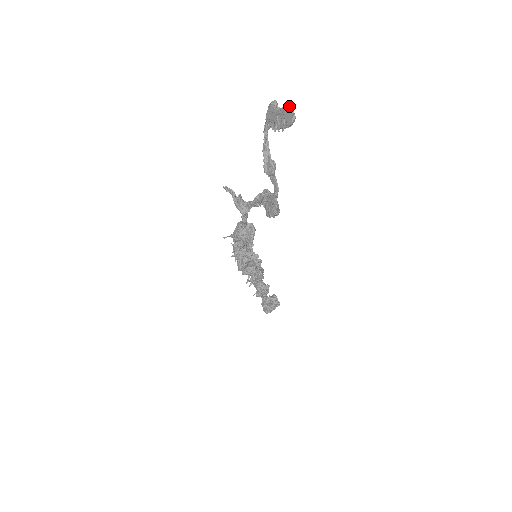
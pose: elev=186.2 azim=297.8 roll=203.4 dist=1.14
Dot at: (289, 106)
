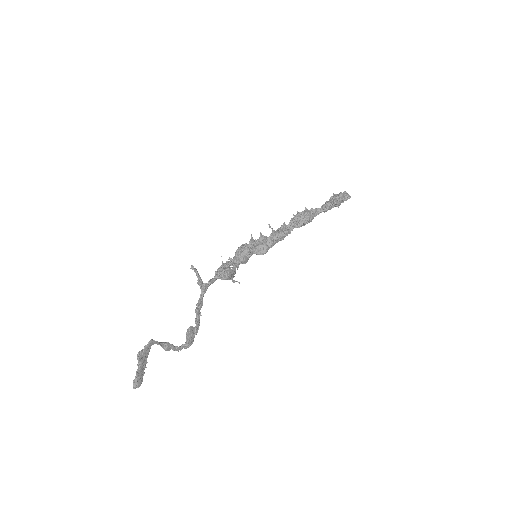
Dot at: (134, 383)
